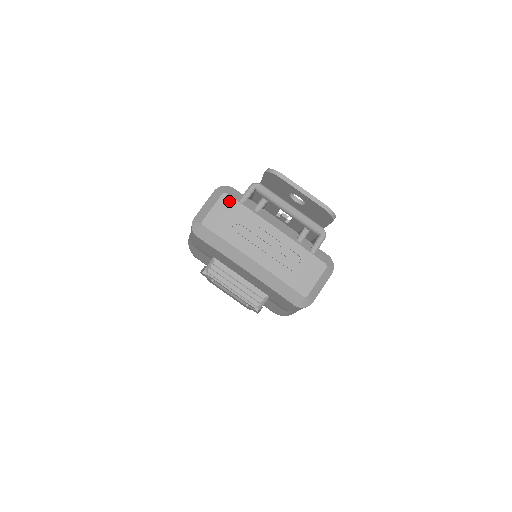
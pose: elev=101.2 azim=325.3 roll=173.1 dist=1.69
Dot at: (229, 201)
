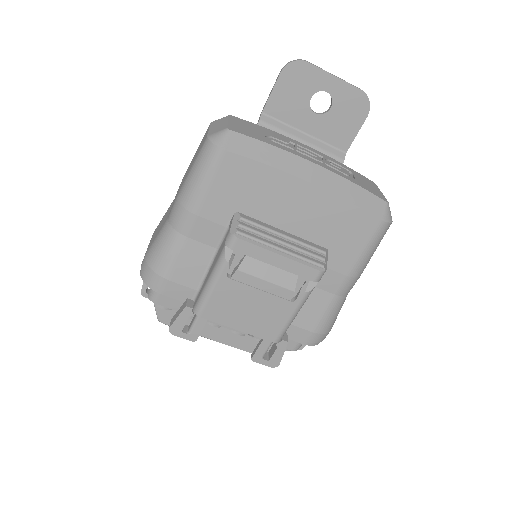
Dot at: (242, 120)
